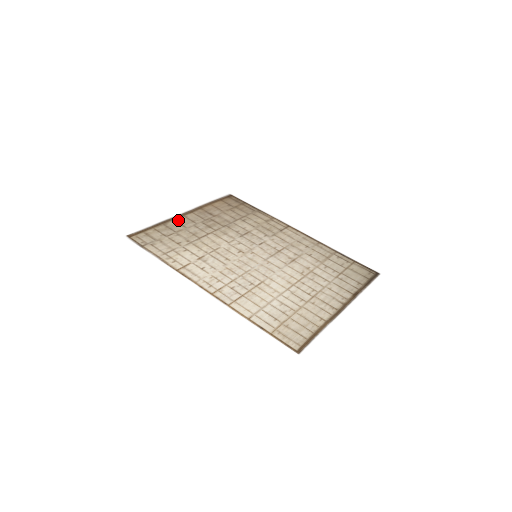
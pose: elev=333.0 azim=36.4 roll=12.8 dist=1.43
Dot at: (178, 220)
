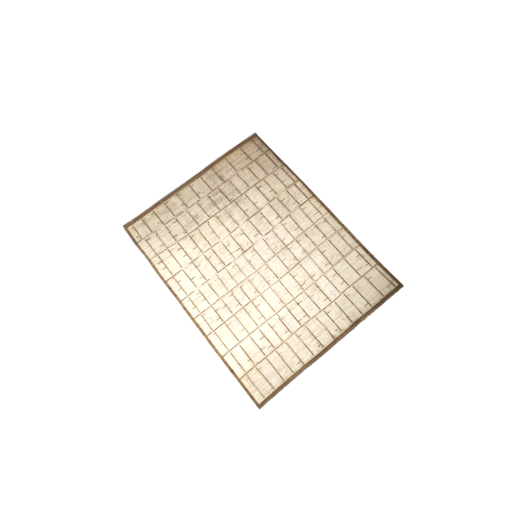
Dot at: (181, 194)
